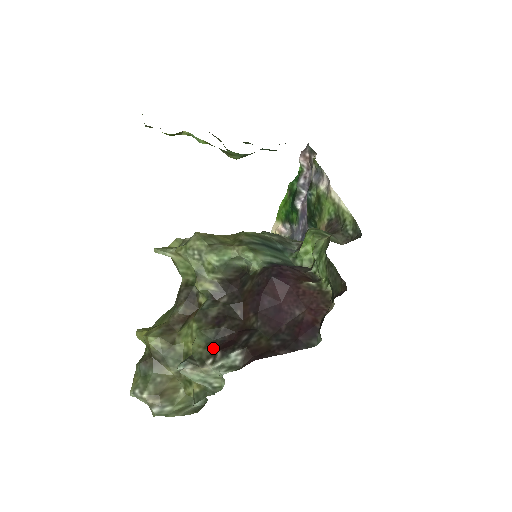
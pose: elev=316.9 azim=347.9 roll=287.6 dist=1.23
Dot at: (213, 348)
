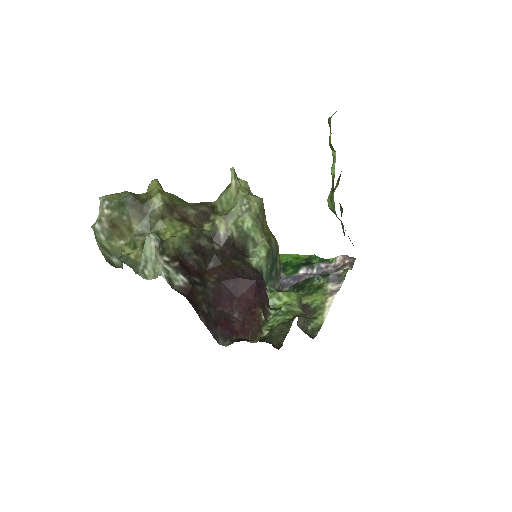
Dot at: (177, 256)
